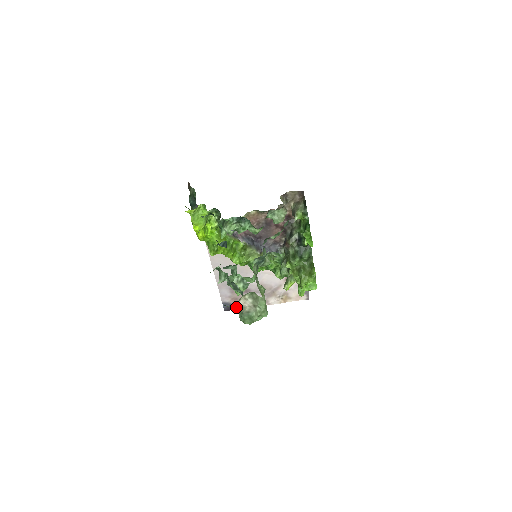
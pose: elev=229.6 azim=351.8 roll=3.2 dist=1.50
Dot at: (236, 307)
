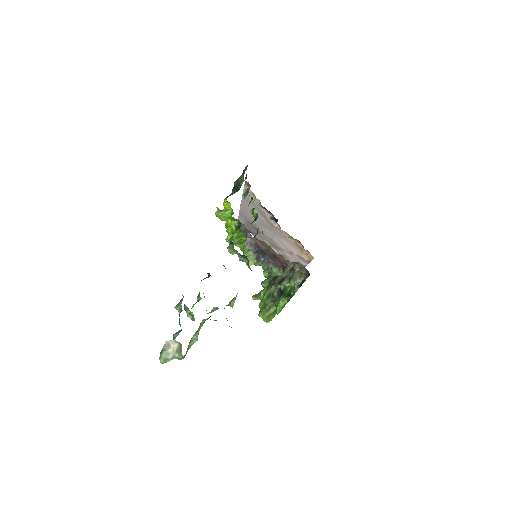
Dot at: (165, 342)
